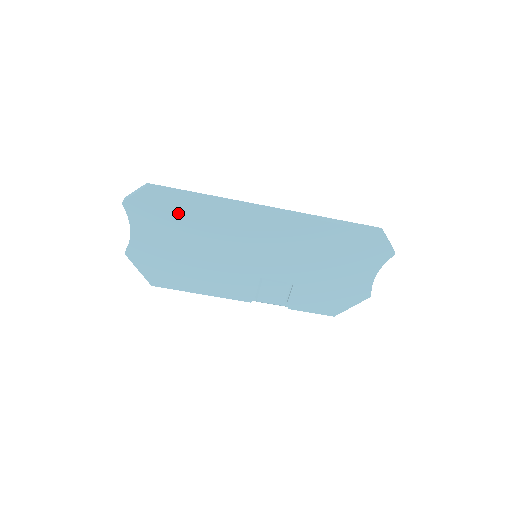
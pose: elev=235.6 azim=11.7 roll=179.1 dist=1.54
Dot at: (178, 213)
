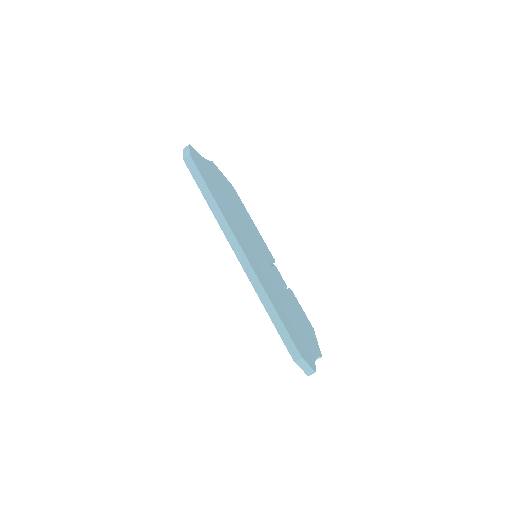
Dot at: occluded
